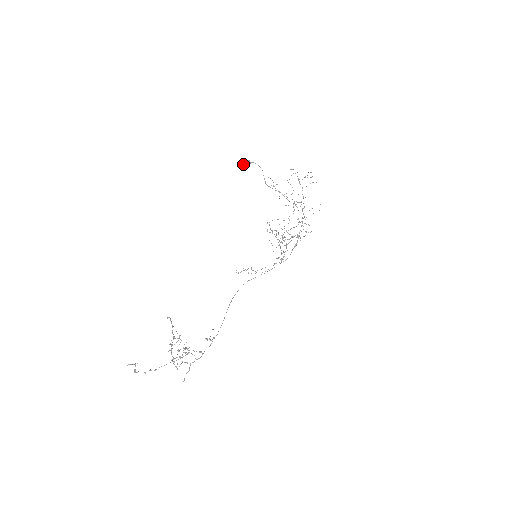
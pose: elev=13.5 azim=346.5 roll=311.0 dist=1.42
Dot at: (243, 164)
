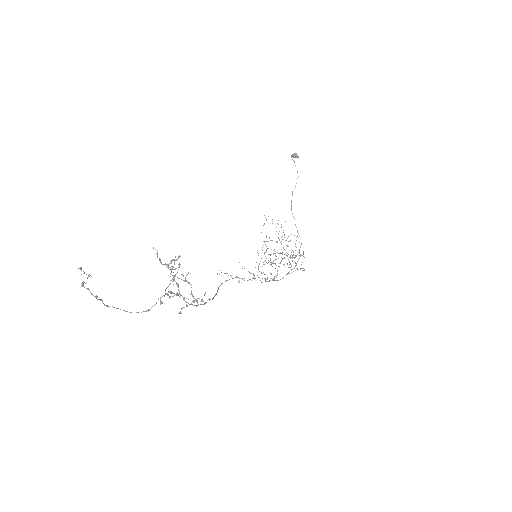
Dot at: occluded
